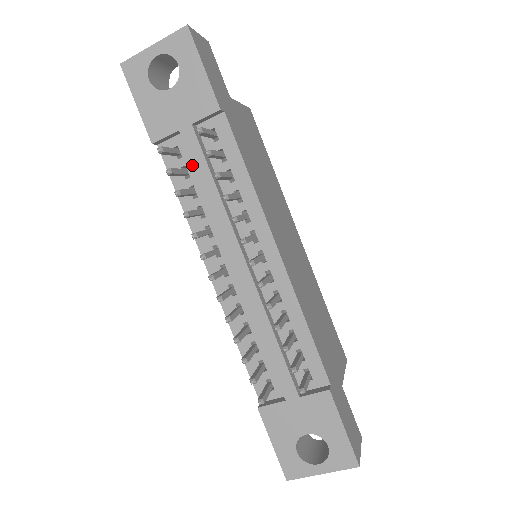
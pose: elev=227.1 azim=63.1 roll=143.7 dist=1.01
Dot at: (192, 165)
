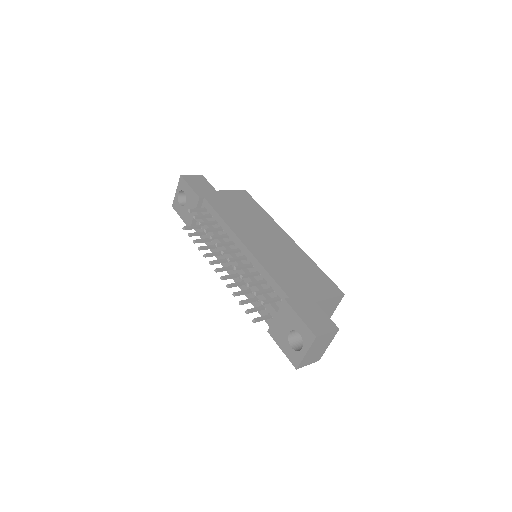
Dot at: occluded
